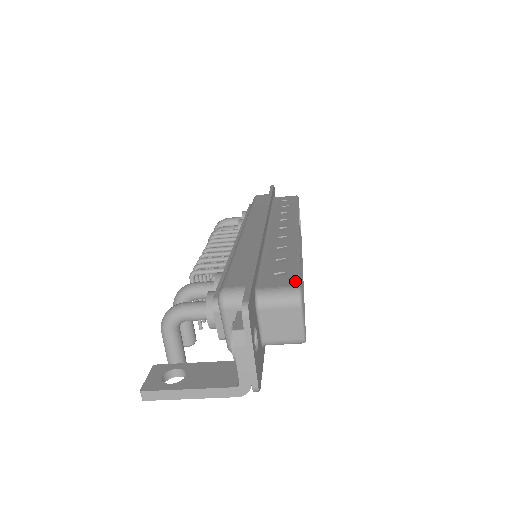
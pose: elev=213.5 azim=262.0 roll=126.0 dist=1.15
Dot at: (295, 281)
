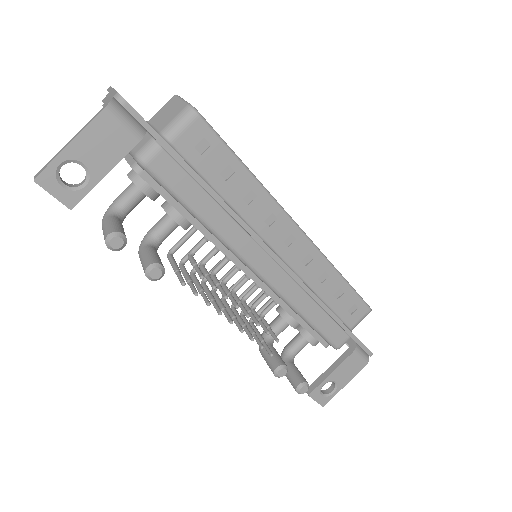
Dot at: occluded
